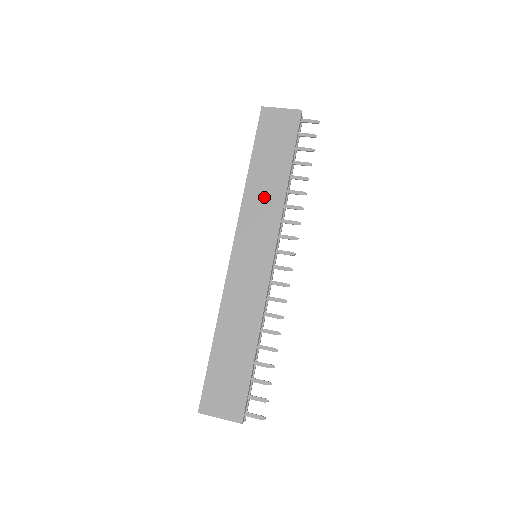
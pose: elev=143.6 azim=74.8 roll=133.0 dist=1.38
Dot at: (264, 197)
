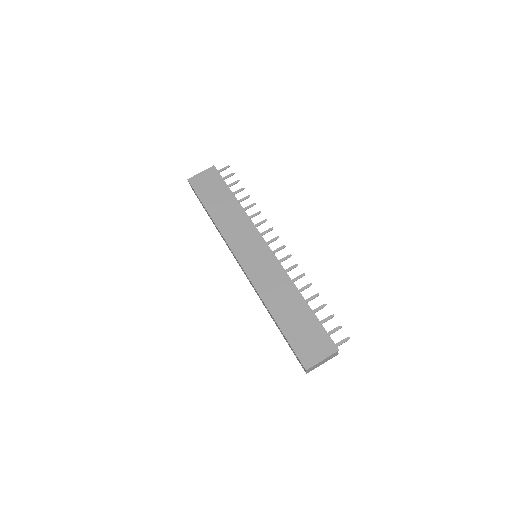
Dot at: (232, 221)
